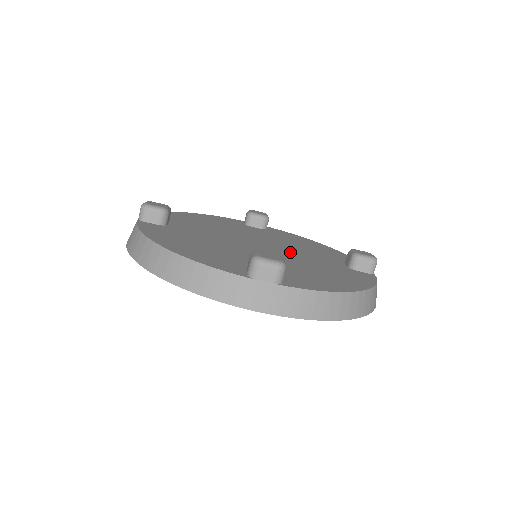
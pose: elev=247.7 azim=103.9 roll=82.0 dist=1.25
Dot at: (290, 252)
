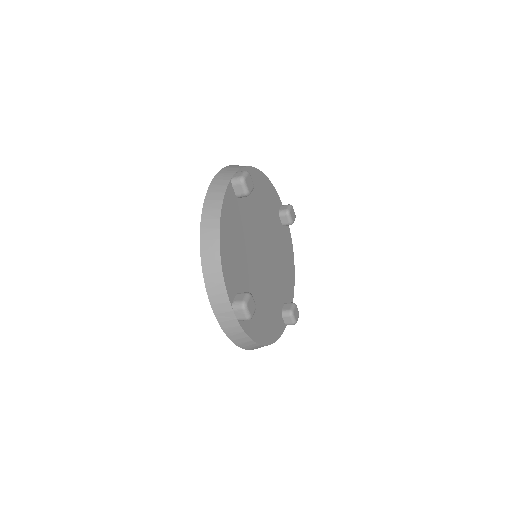
Dot at: (271, 274)
